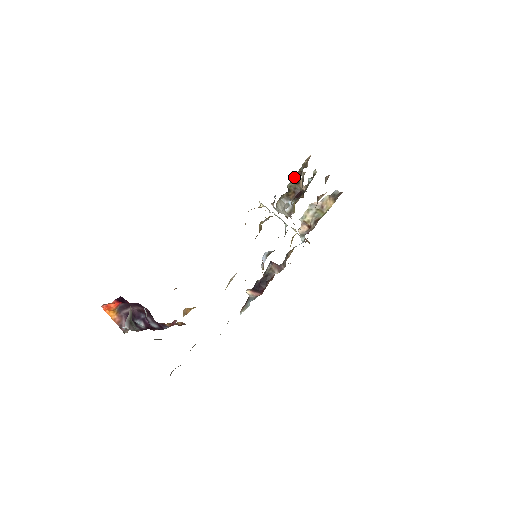
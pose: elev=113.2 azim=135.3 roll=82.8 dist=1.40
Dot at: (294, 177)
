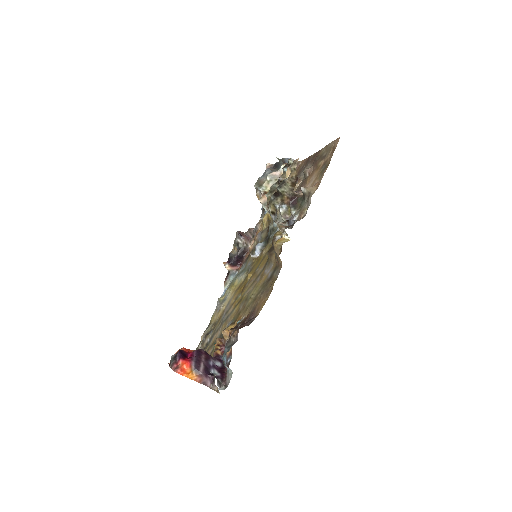
Dot at: (286, 183)
